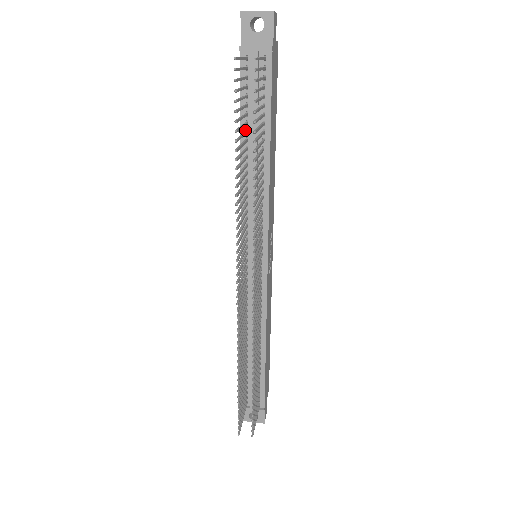
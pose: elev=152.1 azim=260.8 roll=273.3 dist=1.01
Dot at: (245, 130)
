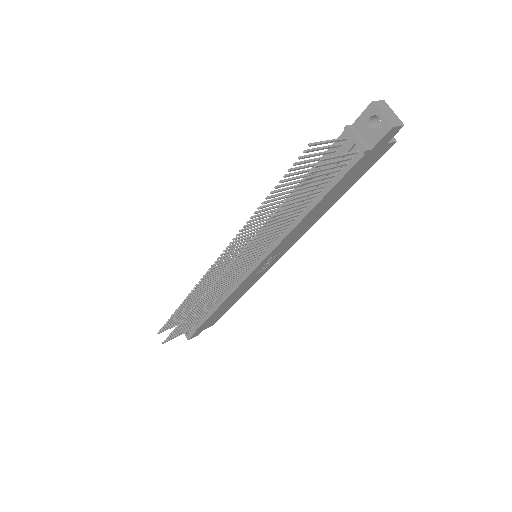
Dot at: occluded
